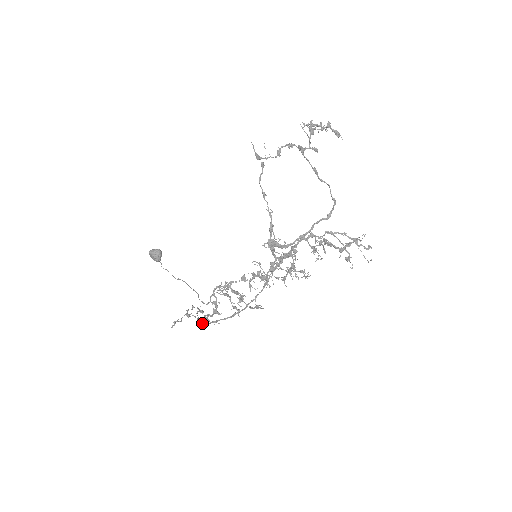
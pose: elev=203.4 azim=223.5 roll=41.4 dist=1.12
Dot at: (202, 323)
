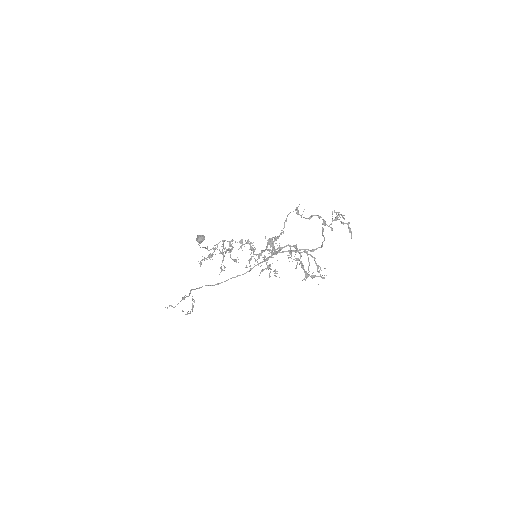
Dot at: (191, 290)
